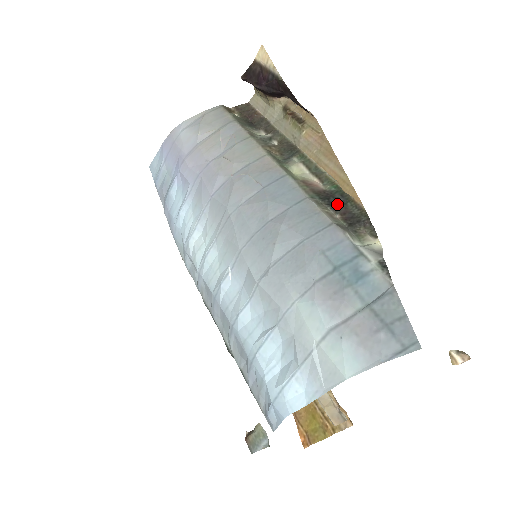
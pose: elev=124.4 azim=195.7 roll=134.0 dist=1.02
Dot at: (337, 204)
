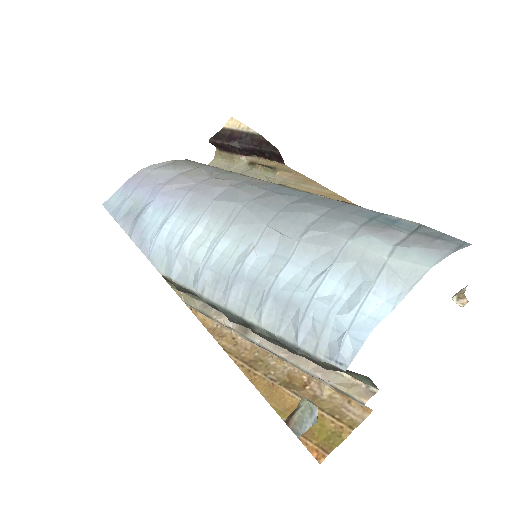
Dot at: occluded
